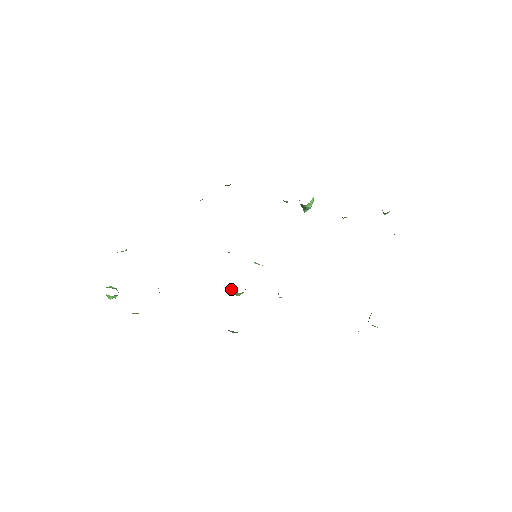
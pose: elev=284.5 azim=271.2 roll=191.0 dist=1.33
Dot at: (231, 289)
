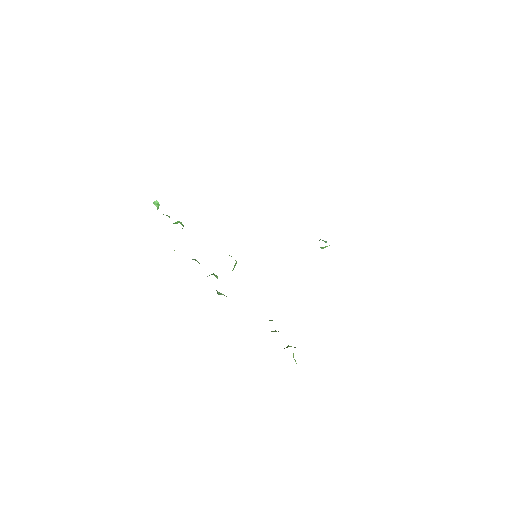
Dot at: occluded
